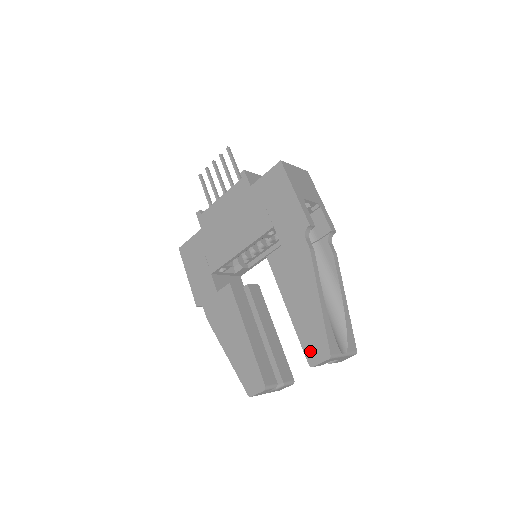
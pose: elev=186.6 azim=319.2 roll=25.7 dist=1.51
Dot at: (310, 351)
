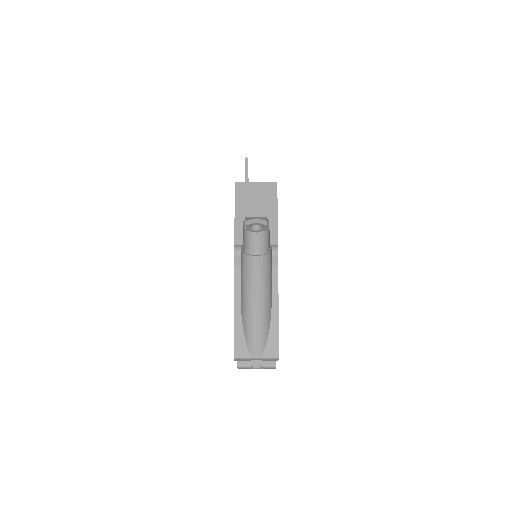
Dot at: occluded
